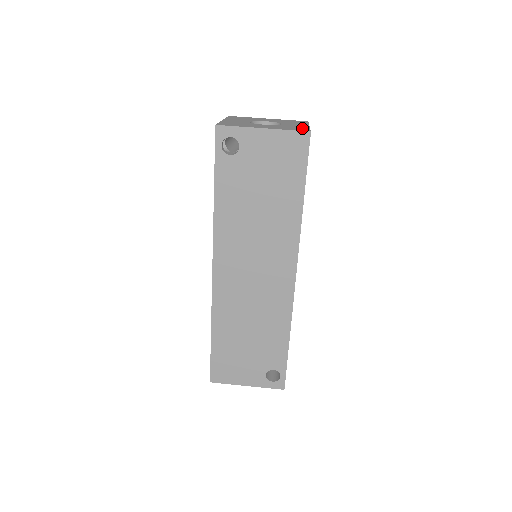
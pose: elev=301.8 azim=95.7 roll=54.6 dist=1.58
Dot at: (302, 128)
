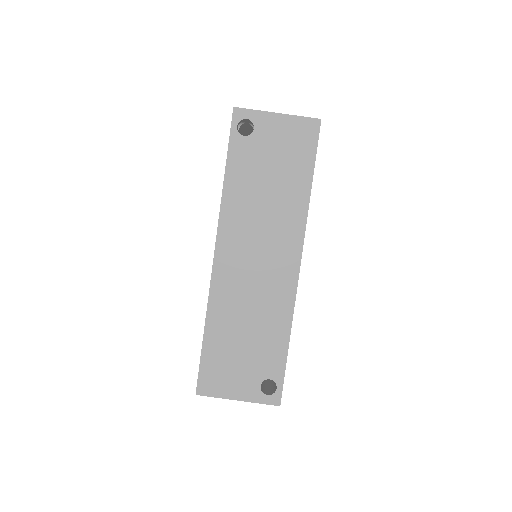
Dot at: occluded
